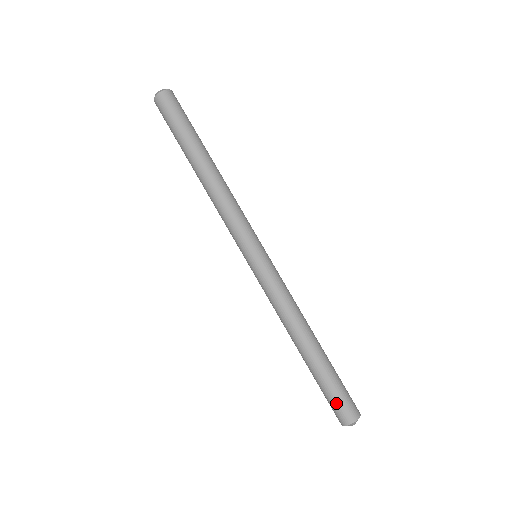
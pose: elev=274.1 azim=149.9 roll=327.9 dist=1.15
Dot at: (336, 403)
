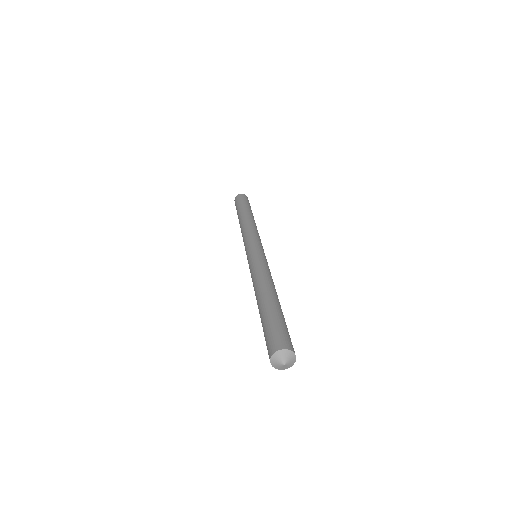
Dot at: (277, 331)
